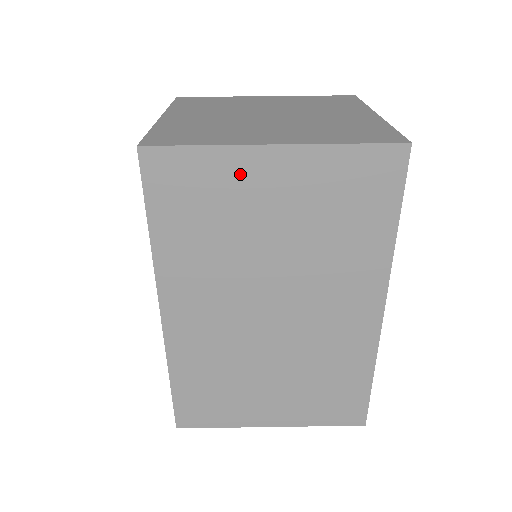
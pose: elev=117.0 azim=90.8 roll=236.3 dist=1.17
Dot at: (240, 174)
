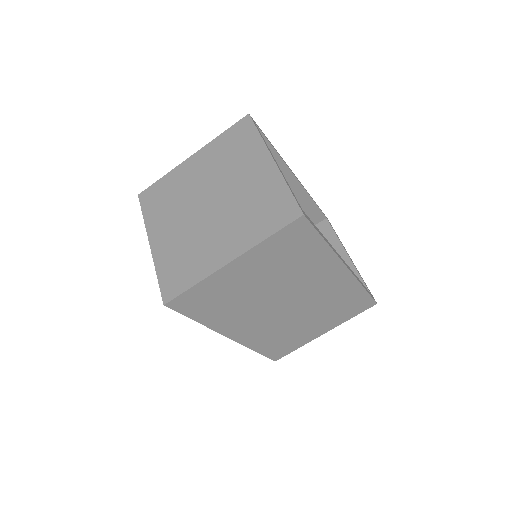
Dot at: (223, 280)
